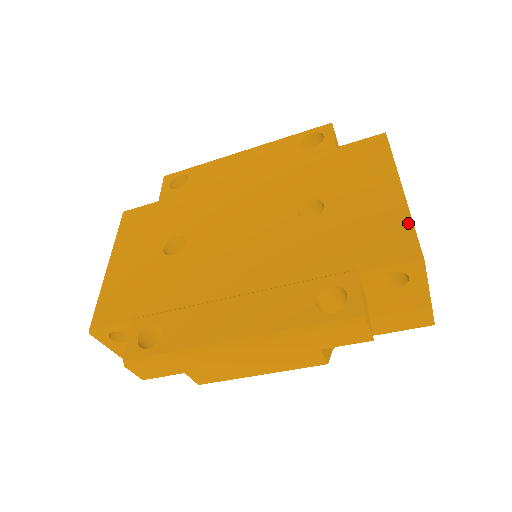
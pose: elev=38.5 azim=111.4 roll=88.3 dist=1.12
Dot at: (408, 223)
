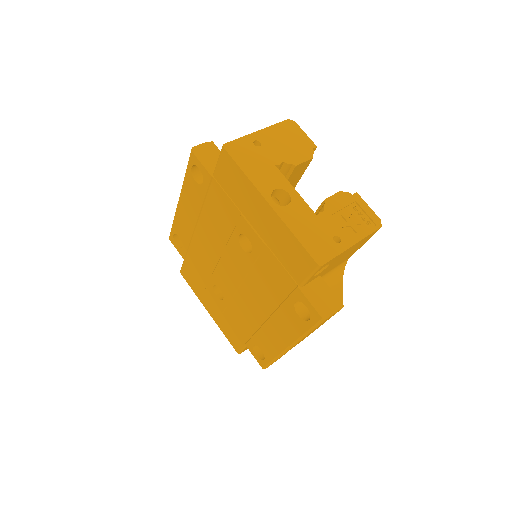
Dot at: (293, 238)
